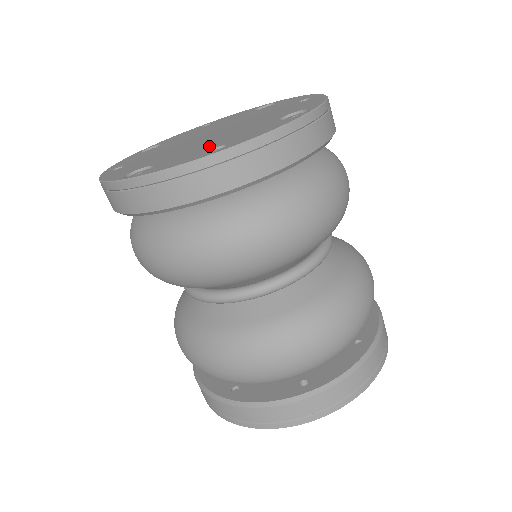
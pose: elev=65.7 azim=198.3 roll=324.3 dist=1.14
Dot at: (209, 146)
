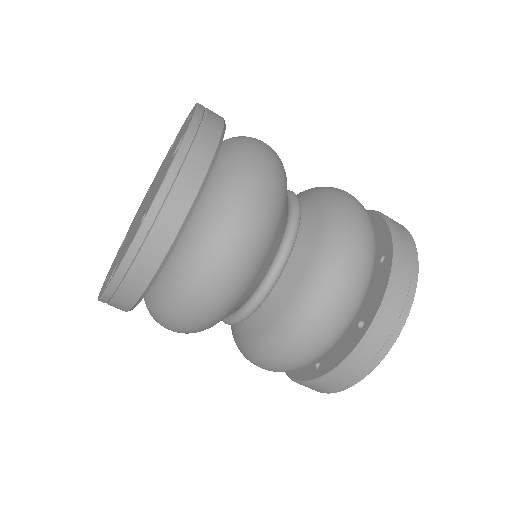
Dot at: (140, 220)
